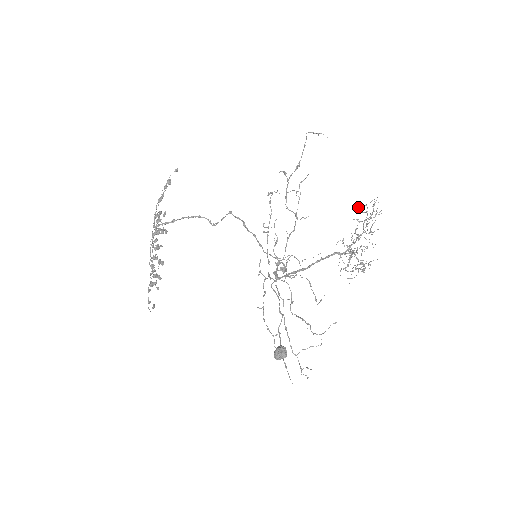
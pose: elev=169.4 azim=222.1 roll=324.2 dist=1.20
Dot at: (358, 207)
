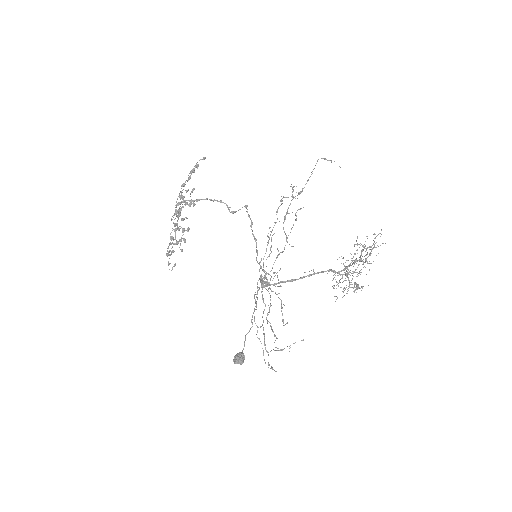
Dot at: (357, 238)
